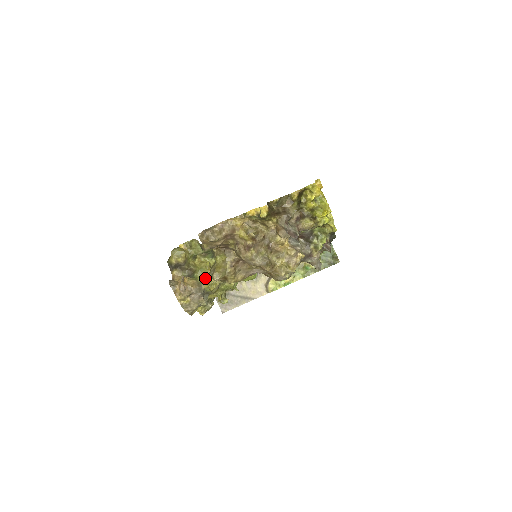
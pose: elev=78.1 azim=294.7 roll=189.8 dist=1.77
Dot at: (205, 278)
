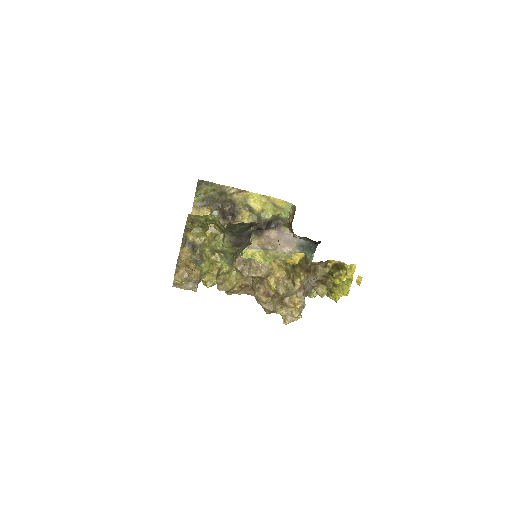
Dot at: (209, 272)
